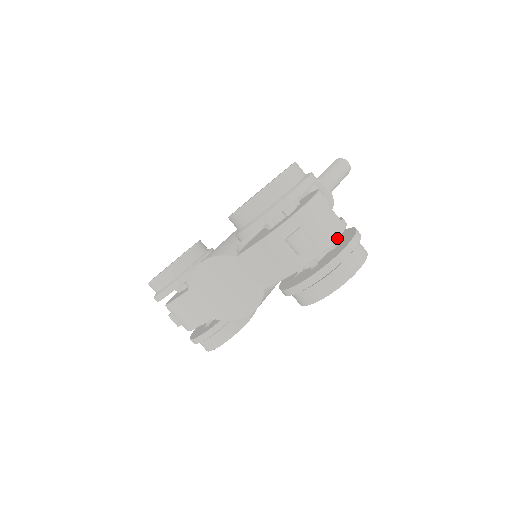
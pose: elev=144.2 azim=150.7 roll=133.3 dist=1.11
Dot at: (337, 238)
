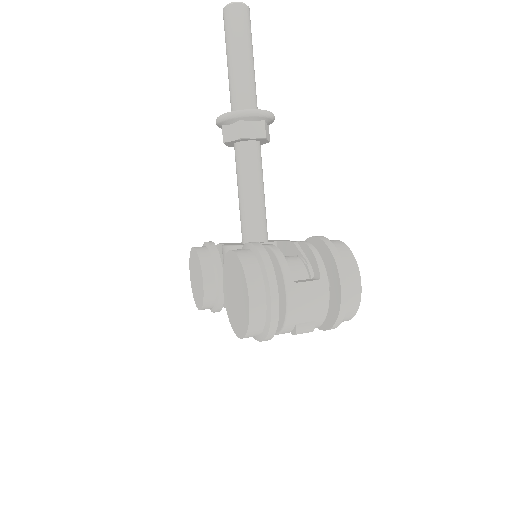
Dot at: occluded
